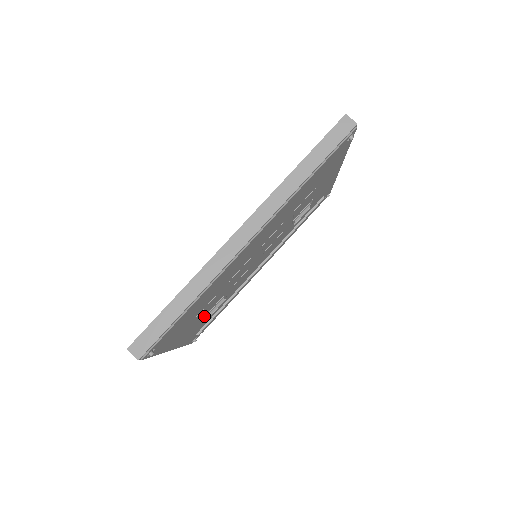
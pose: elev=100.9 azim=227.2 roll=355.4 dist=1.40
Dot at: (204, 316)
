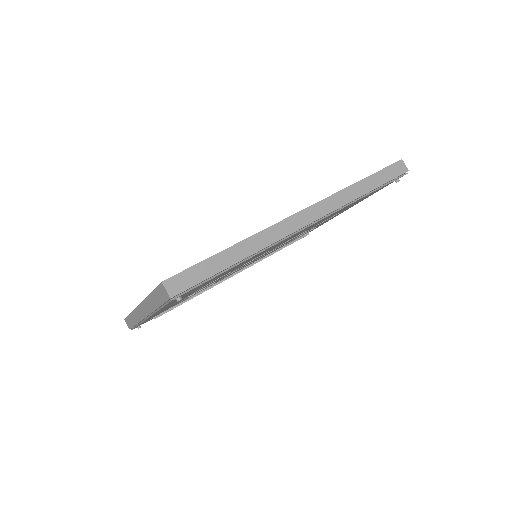
Dot at: occluded
